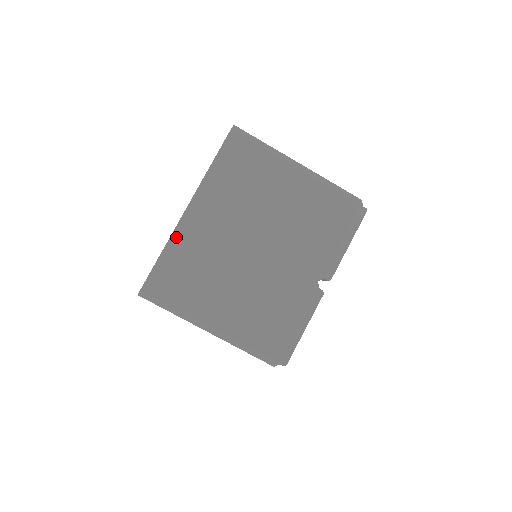
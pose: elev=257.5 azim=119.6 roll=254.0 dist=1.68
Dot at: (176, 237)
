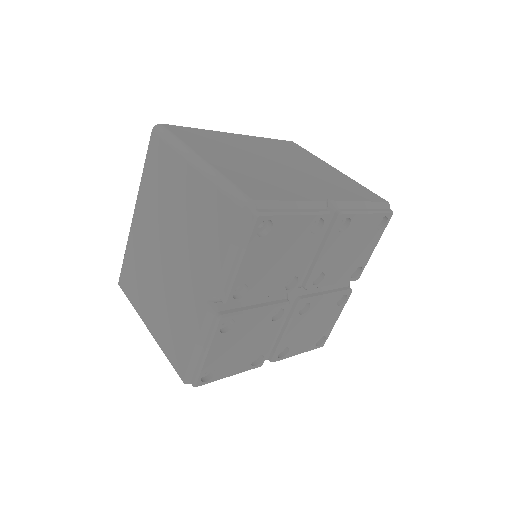
Dot at: (215, 132)
